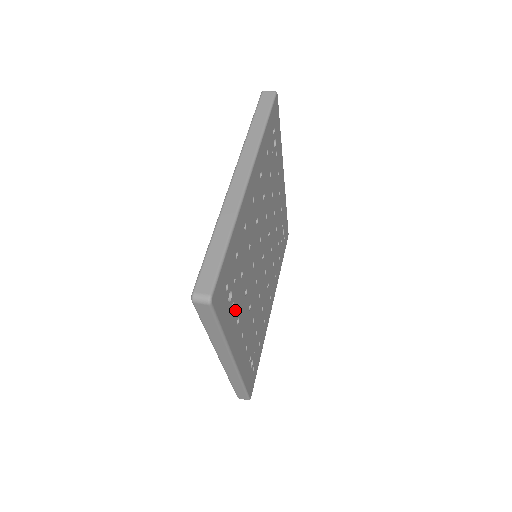
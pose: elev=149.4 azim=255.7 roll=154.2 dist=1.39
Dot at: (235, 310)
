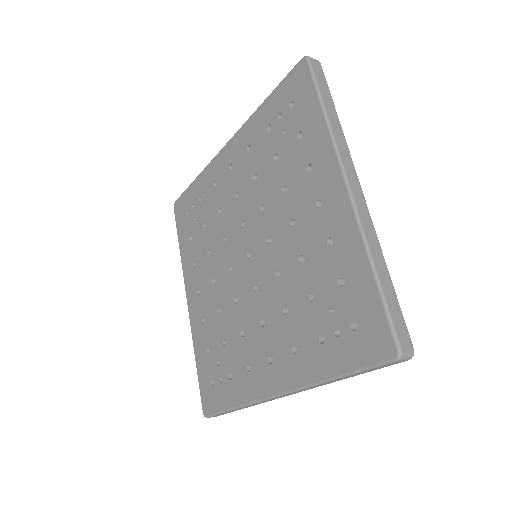
Dot at: occluded
